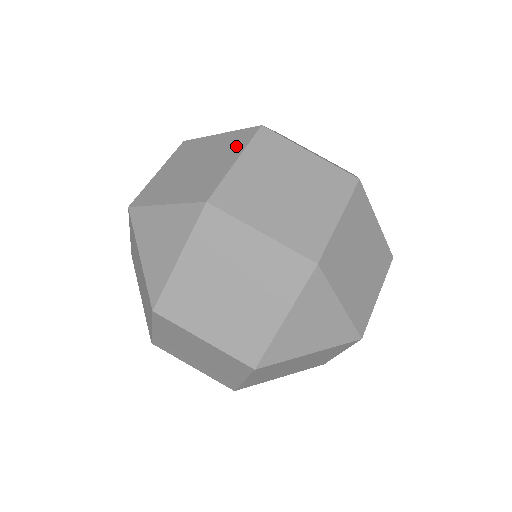
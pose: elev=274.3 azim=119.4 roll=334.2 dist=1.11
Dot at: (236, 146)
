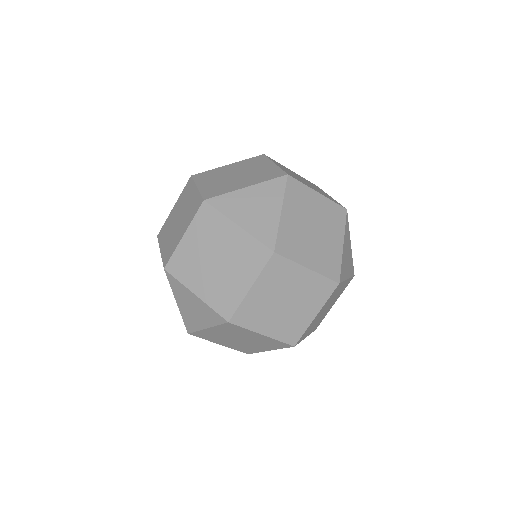
Dot at: (251, 265)
